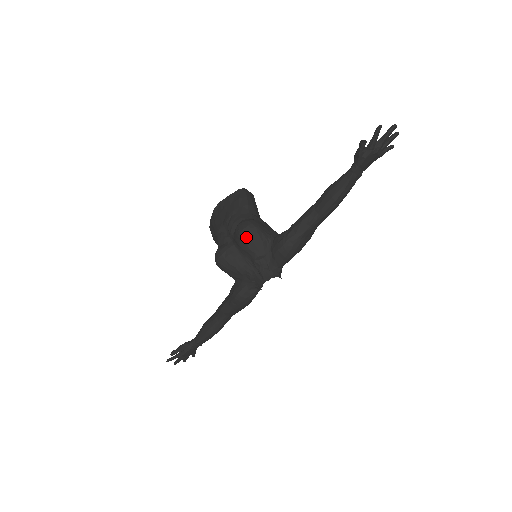
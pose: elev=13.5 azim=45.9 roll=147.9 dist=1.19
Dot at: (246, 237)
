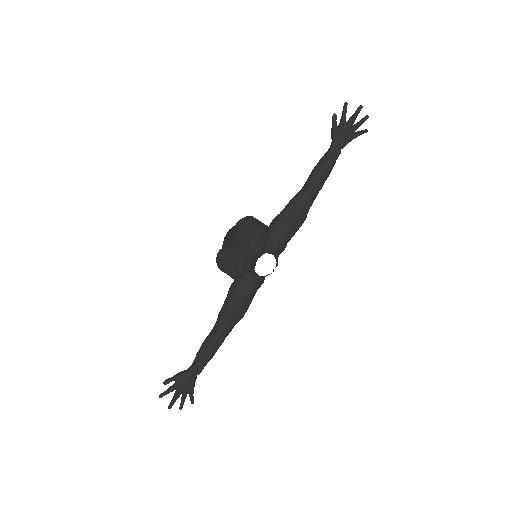
Dot at: (243, 225)
